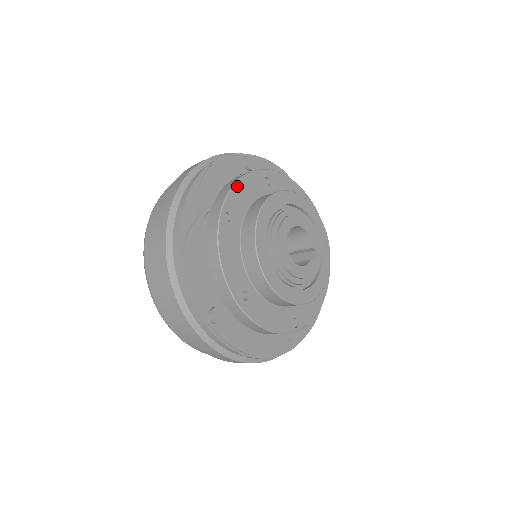
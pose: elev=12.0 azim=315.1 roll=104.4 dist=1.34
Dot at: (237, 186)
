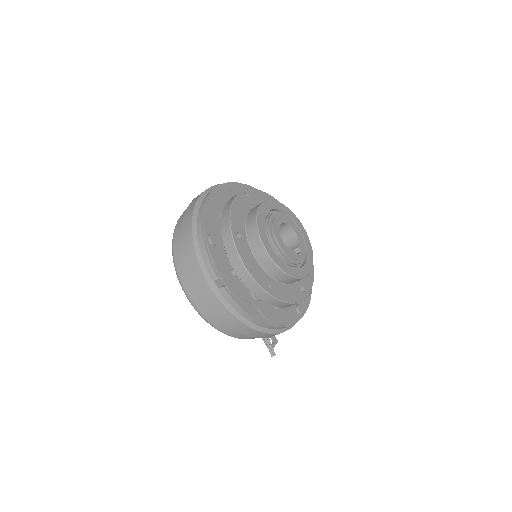
Dot at: (260, 192)
